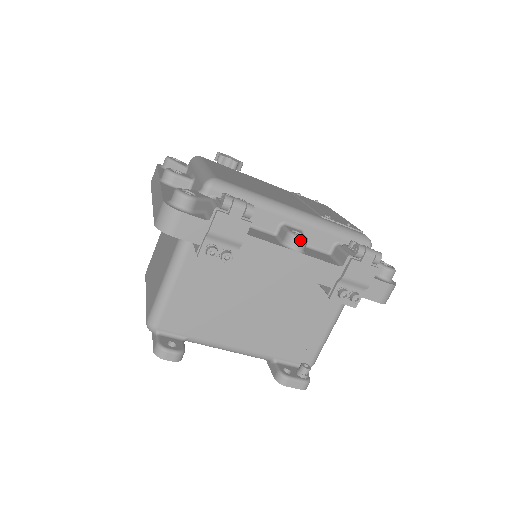
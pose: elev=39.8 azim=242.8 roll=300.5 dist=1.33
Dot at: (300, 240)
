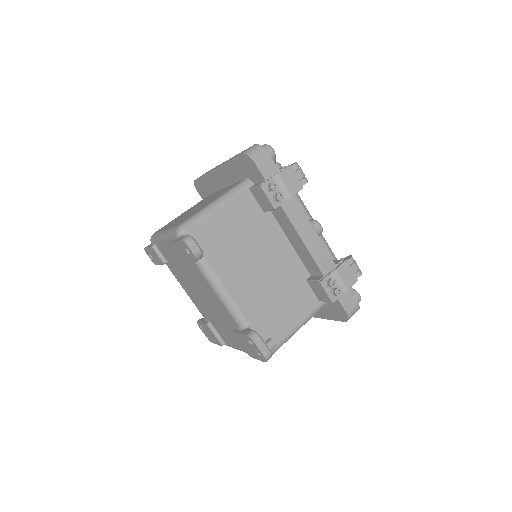
Dot at: (320, 226)
